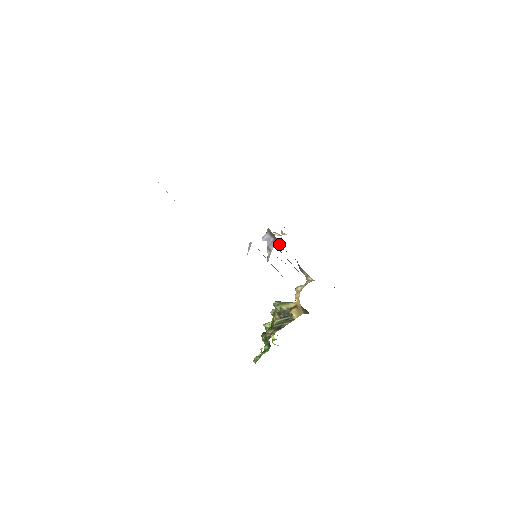
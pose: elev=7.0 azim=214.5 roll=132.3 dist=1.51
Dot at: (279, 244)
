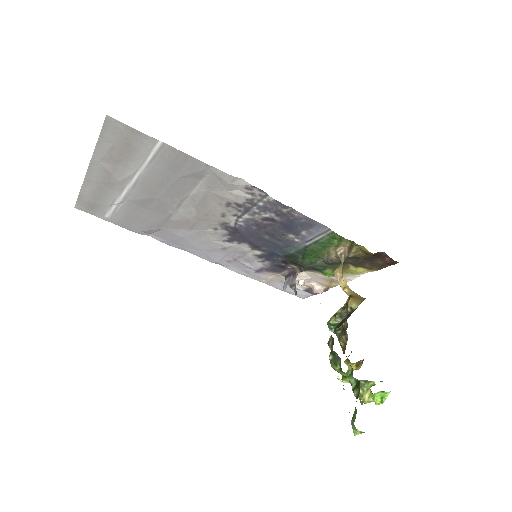
Dot at: (299, 272)
